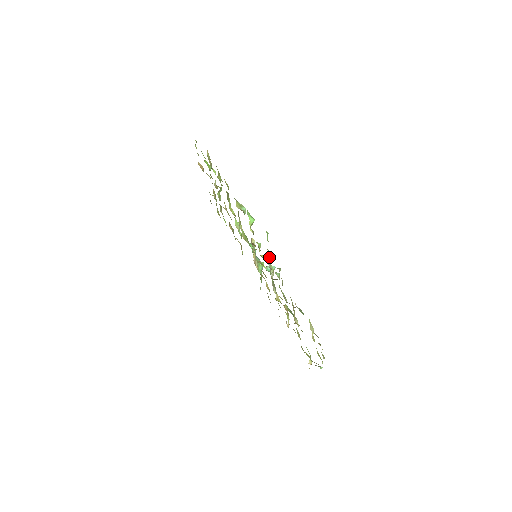
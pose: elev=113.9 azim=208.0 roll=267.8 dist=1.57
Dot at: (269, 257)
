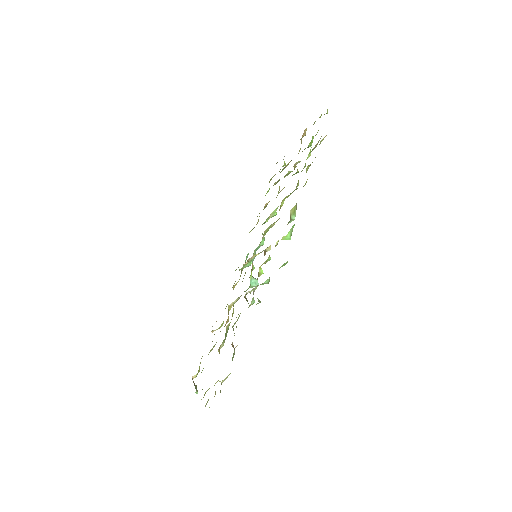
Dot at: occluded
